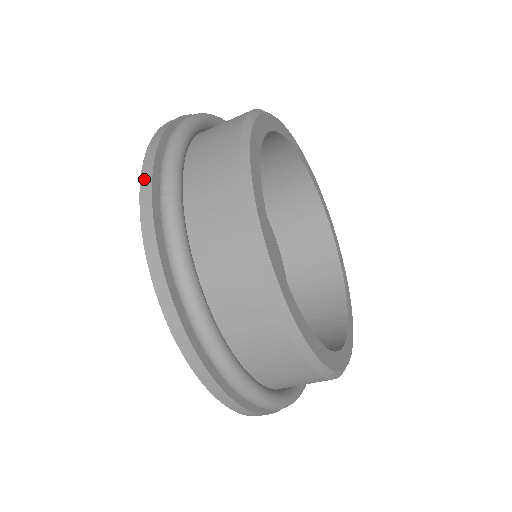
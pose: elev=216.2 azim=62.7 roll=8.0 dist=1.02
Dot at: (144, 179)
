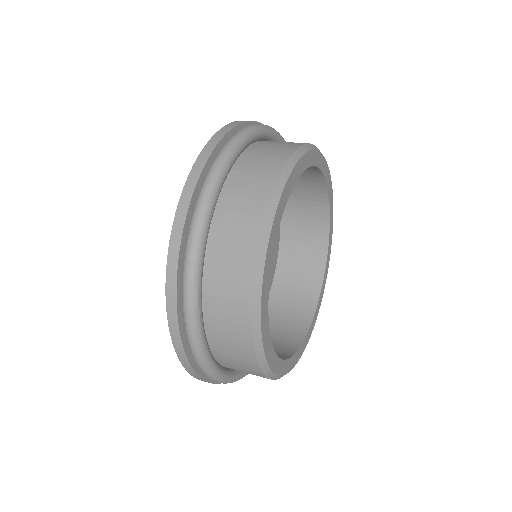
Dot at: (194, 170)
